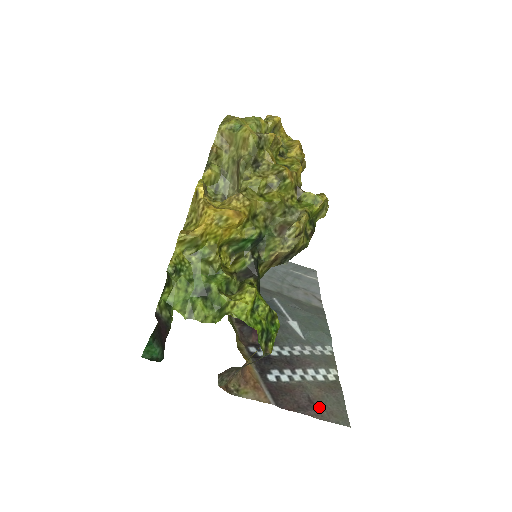
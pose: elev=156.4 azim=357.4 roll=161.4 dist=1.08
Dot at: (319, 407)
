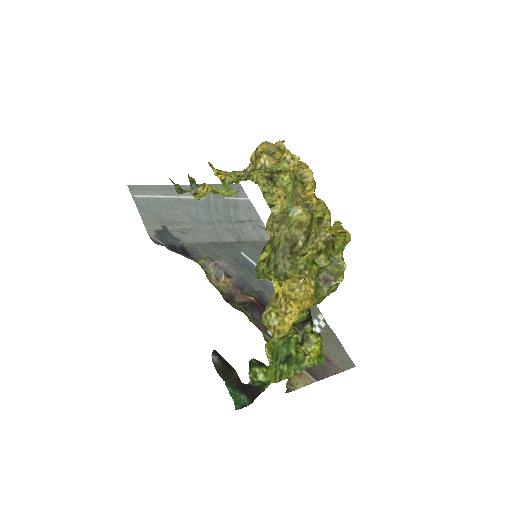
Dot at: (334, 362)
